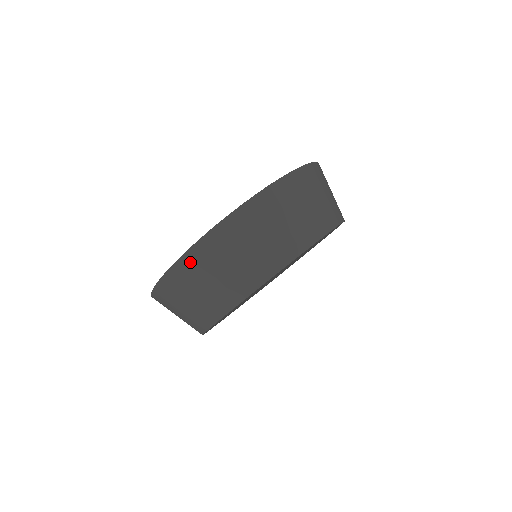
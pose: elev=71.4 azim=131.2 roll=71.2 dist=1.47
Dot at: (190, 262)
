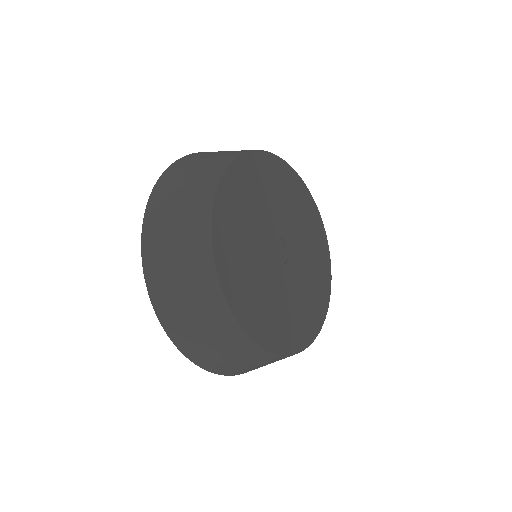
Dot at: (150, 248)
